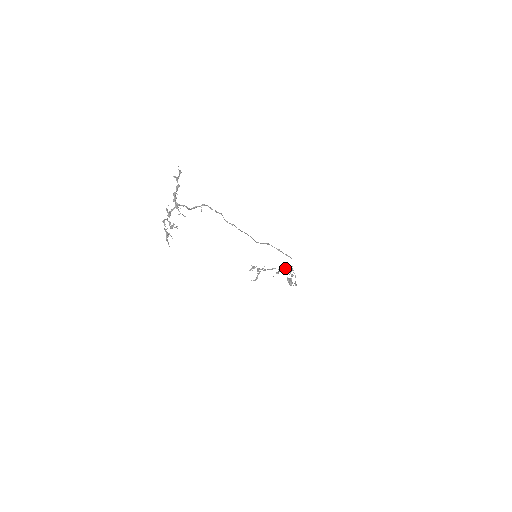
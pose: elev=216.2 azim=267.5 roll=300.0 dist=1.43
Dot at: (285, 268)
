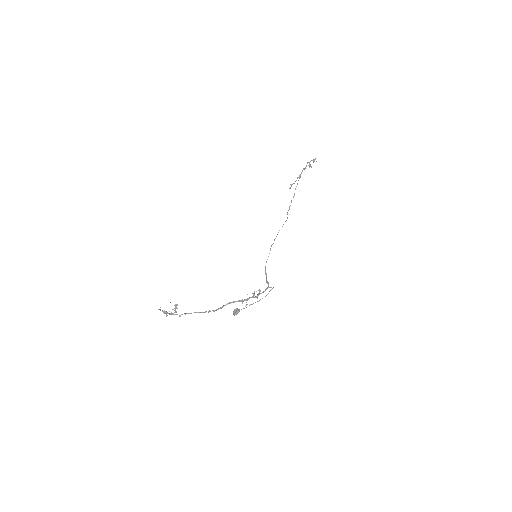
Dot at: (243, 300)
